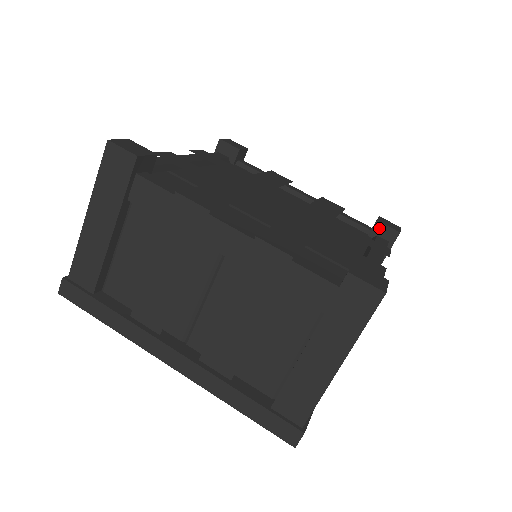
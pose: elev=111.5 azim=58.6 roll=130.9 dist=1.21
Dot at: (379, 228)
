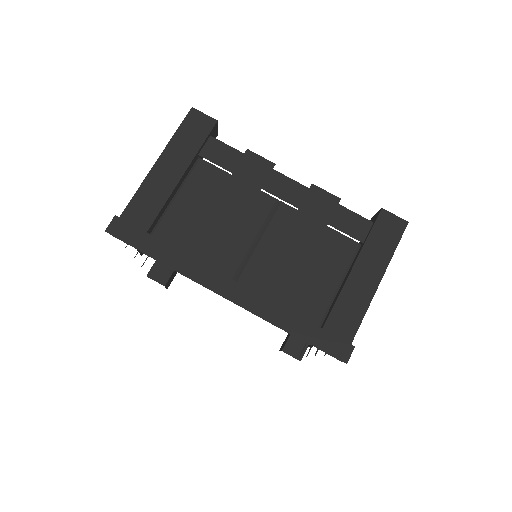
Dot at: occluded
